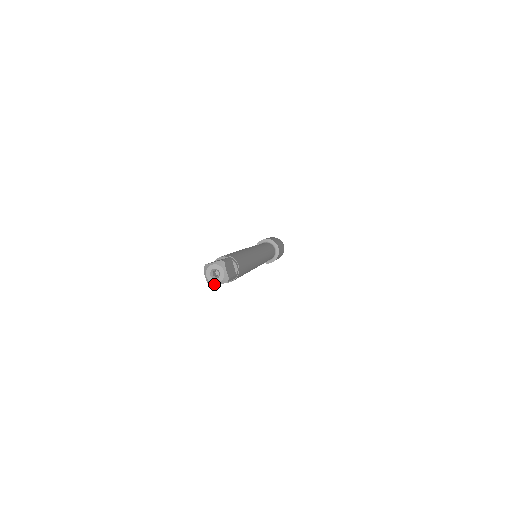
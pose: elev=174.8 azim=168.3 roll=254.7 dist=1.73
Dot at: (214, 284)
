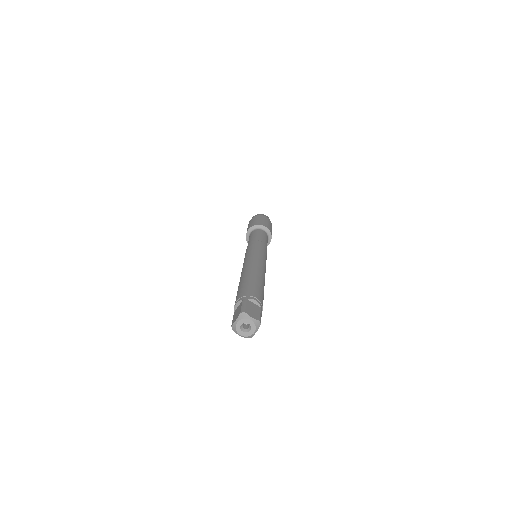
Dot at: (237, 332)
